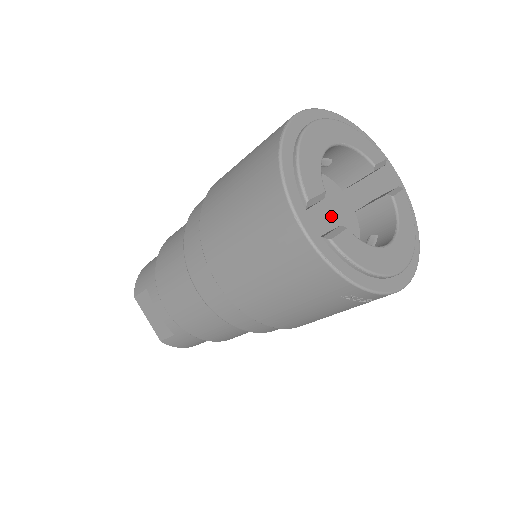
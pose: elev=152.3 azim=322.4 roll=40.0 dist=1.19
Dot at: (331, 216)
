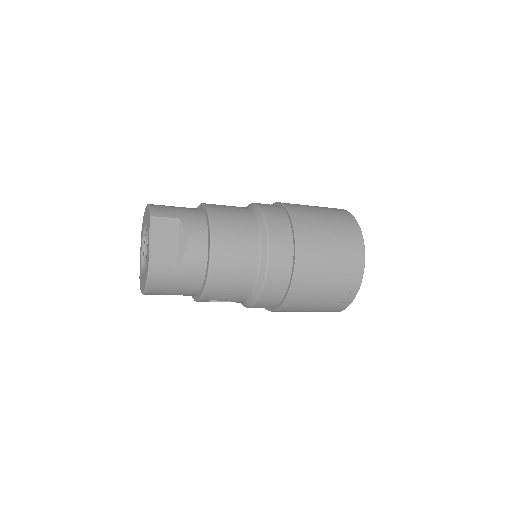
Dot at: occluded
